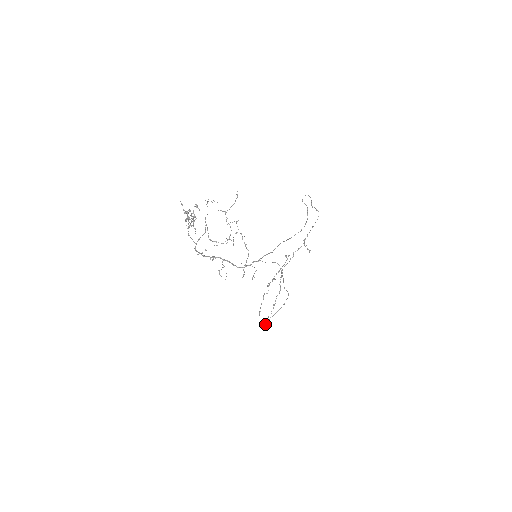
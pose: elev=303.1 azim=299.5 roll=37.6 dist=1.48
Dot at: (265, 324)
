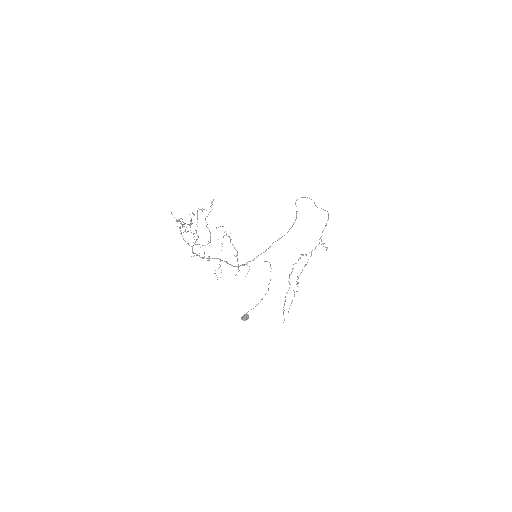
Dot at: (242, 317)
